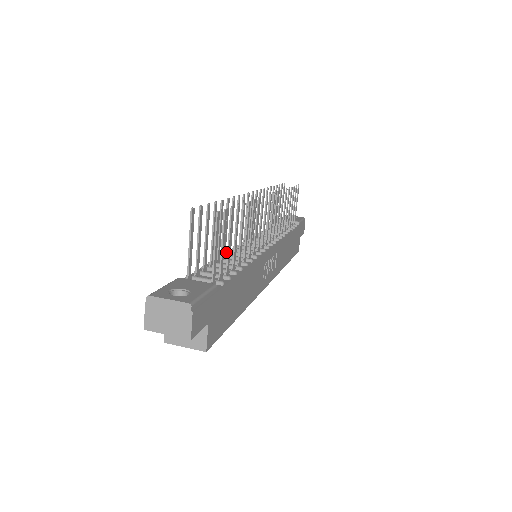
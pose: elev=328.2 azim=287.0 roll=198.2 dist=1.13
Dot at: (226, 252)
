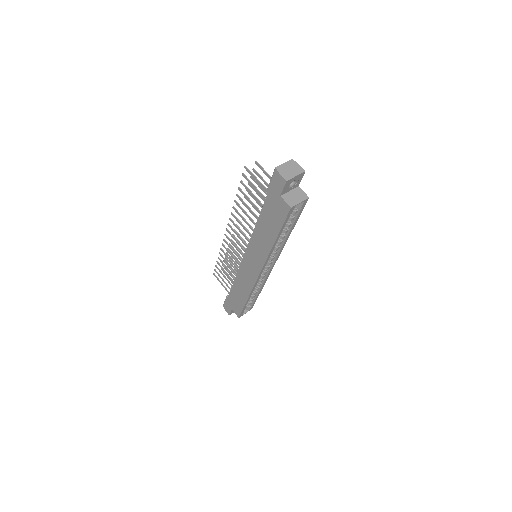
Dot at: (251, 235)
